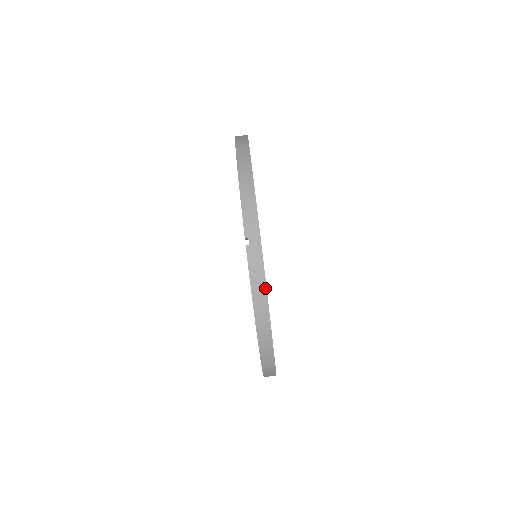
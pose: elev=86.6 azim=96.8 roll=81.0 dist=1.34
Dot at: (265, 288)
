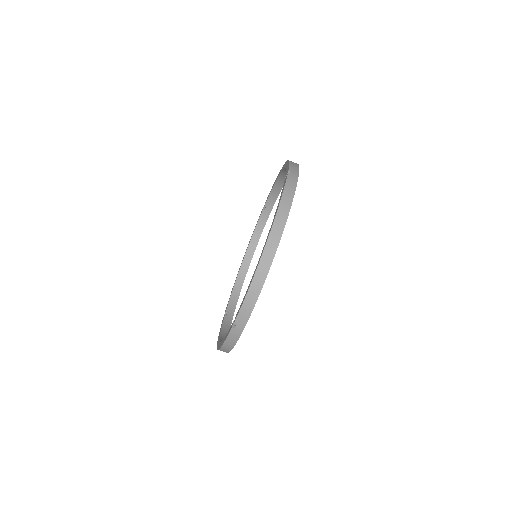
Dot at: (233, 346)
